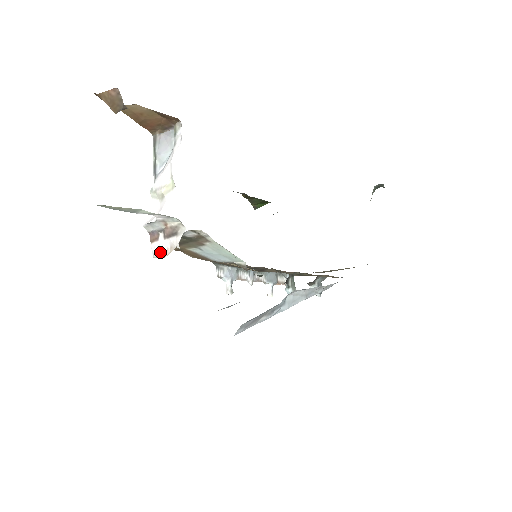
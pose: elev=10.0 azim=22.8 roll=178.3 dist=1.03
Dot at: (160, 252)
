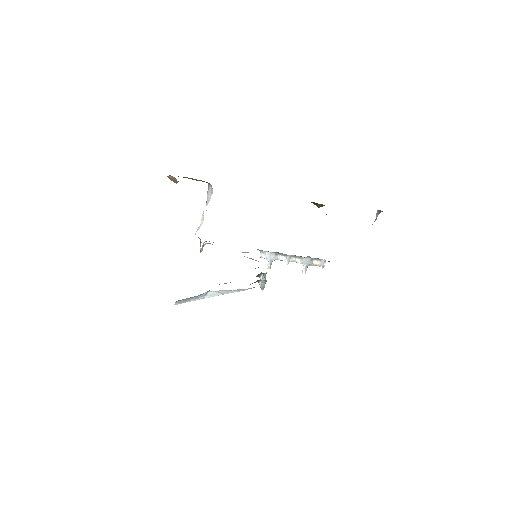
Dot at: (200, 249)
